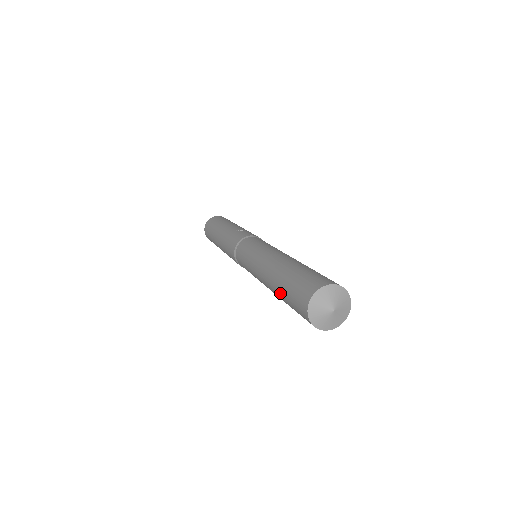
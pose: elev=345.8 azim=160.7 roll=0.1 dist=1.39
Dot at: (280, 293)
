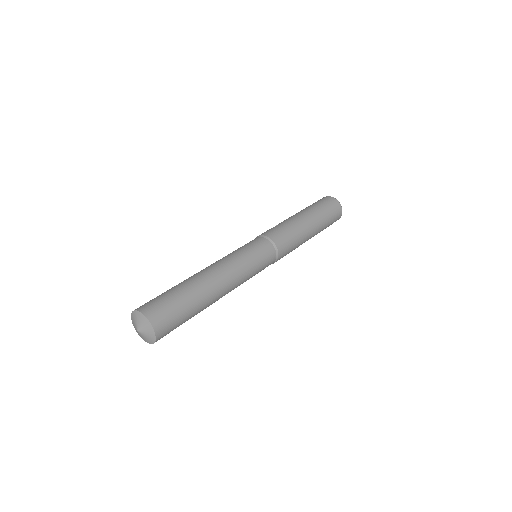
Dot at: occluded
